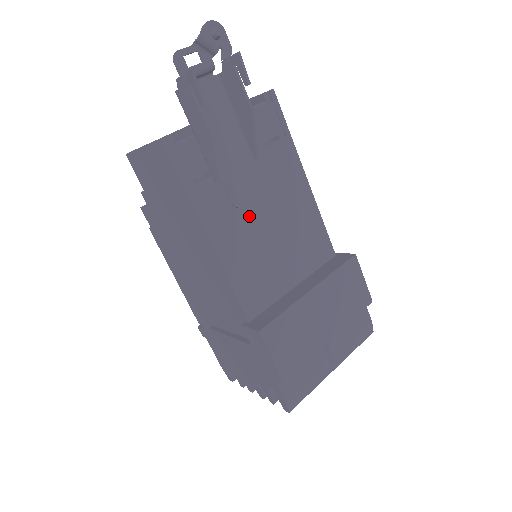
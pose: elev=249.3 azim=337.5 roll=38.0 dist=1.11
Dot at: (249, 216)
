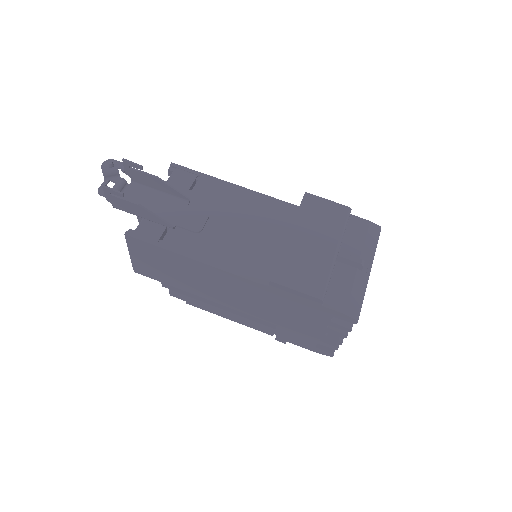
Dot at: (213, 231)
